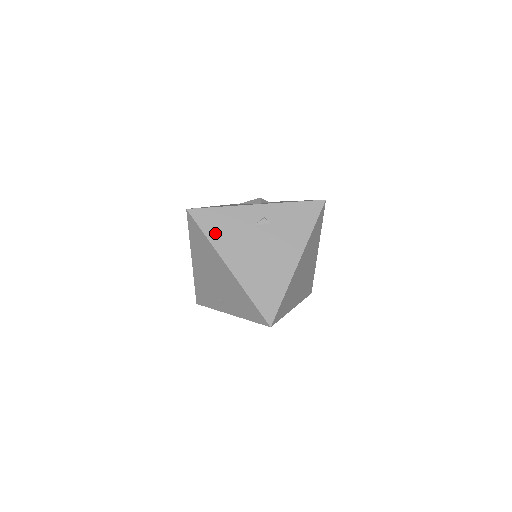
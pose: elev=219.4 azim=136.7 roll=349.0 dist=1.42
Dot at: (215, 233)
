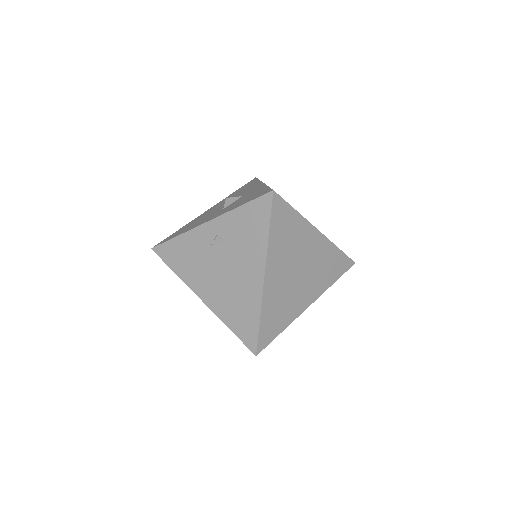
Dot at: (180, 267)
